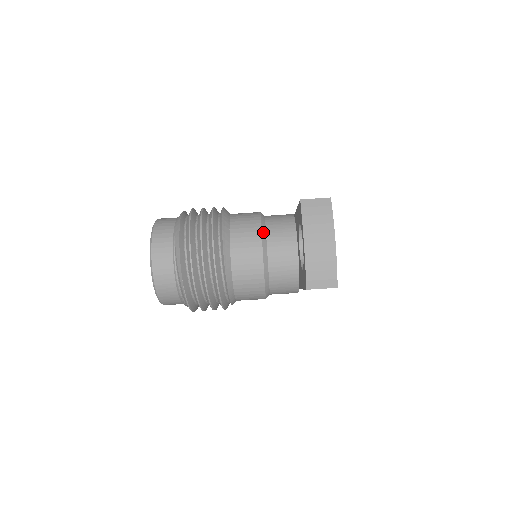
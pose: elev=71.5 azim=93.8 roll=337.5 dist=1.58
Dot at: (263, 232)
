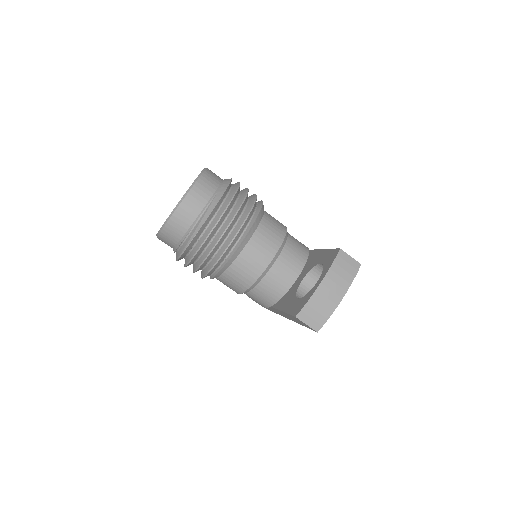
Dot at: (282, 245)
